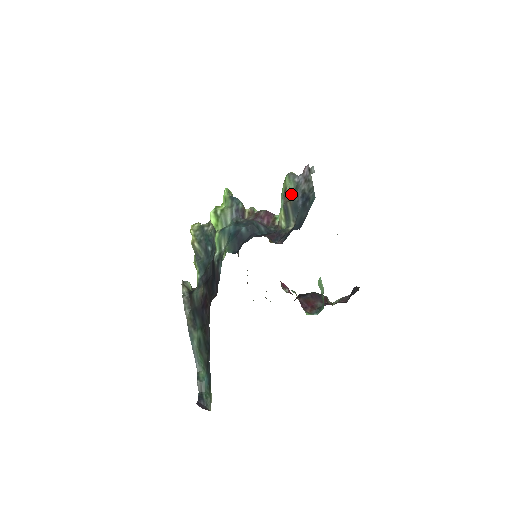
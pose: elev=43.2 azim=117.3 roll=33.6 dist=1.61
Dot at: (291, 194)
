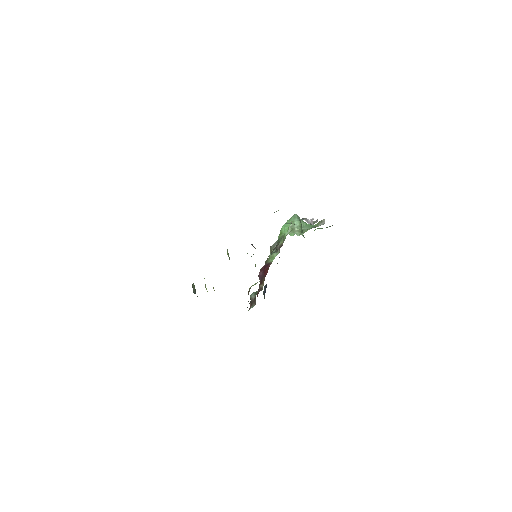
Dot at: occluded
